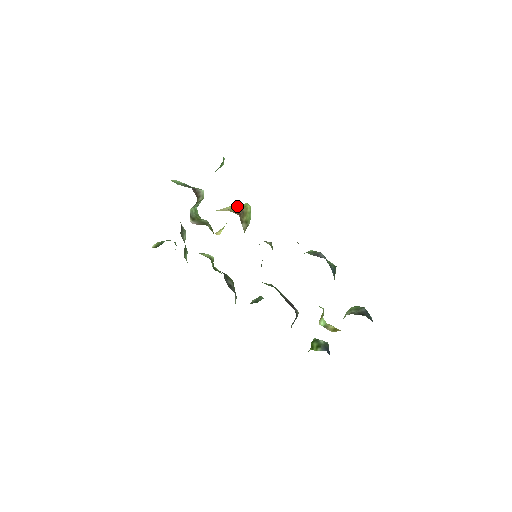
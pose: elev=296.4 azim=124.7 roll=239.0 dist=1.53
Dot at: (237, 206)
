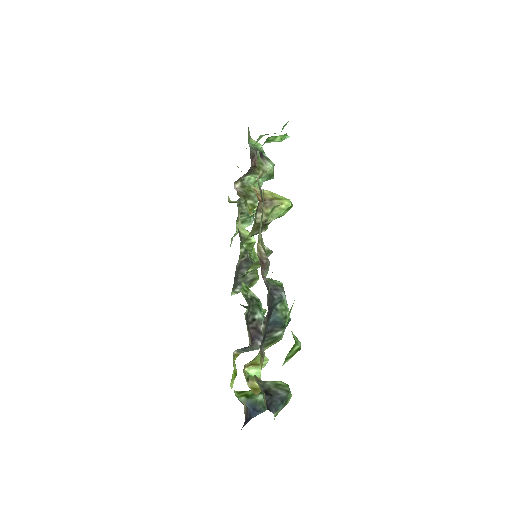
Dot at: (275, 195)
